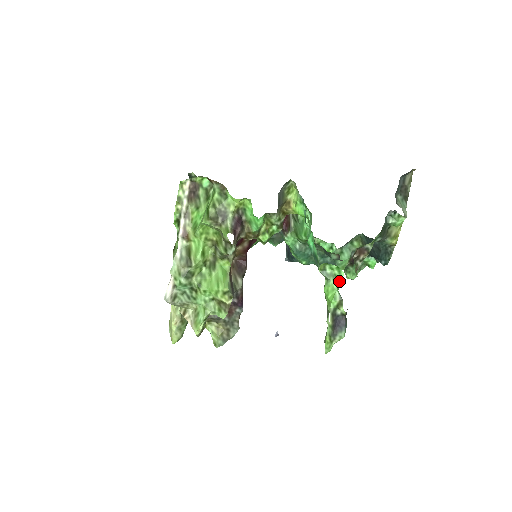
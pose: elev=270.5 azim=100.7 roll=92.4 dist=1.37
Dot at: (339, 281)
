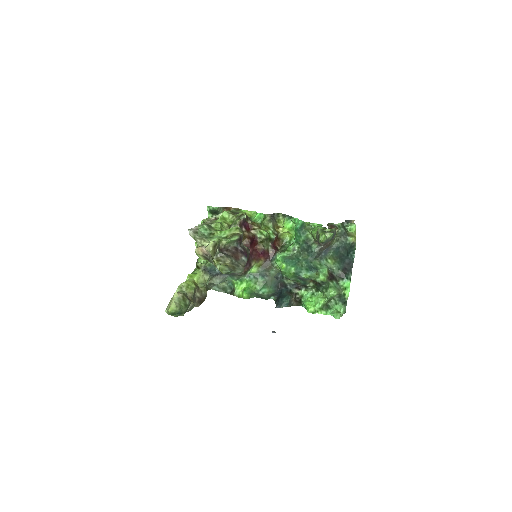
Dot at: occluded
